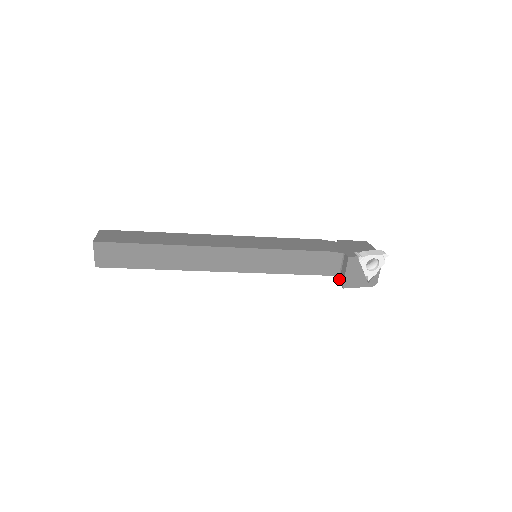
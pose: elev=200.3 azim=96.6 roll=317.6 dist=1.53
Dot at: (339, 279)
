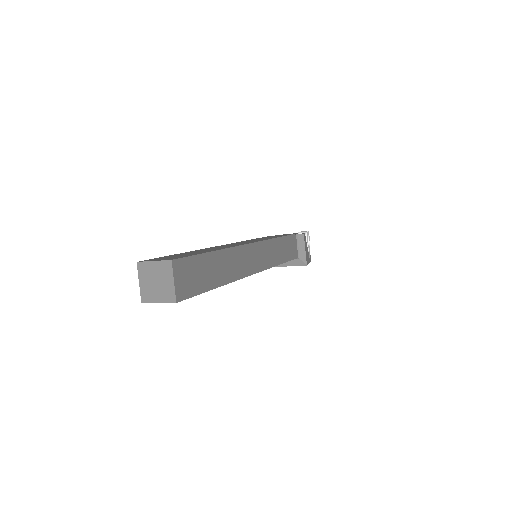
Dot at: (296, 262)
